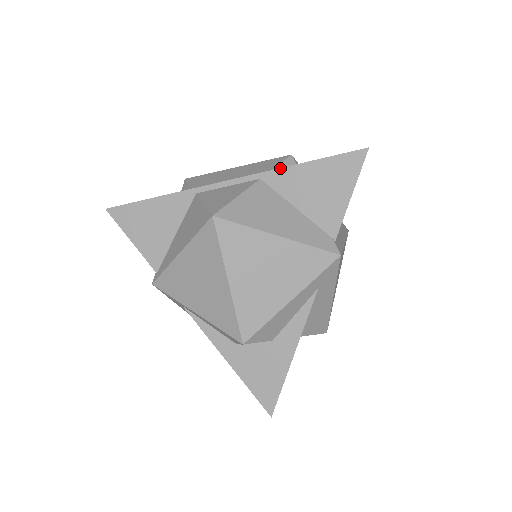
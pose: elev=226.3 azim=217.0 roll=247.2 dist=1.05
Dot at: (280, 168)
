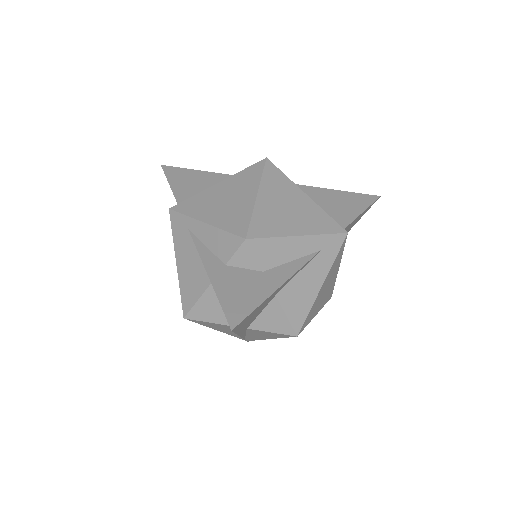
Dot at: occluded
